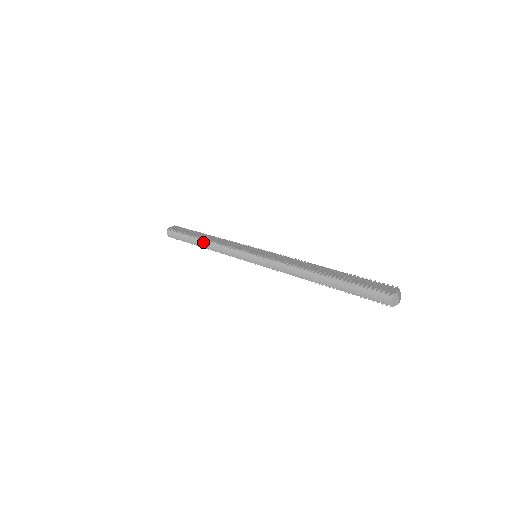
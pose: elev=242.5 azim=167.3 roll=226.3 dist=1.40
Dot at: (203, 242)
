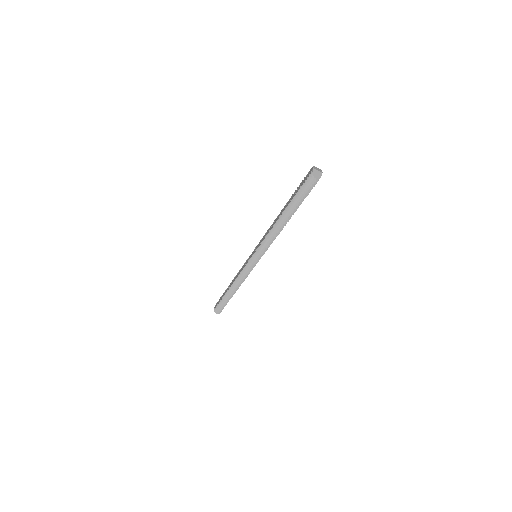
Dot at: (231, 289)
